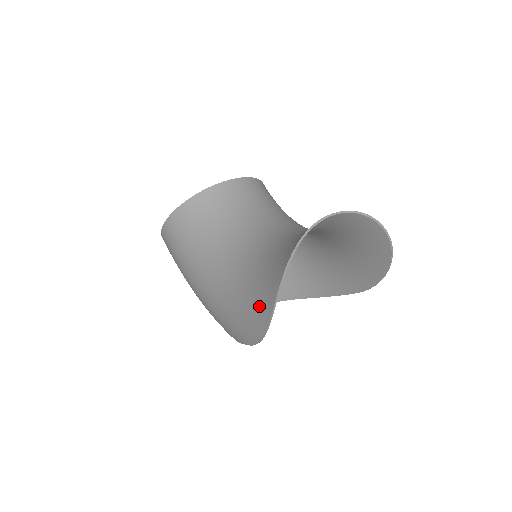
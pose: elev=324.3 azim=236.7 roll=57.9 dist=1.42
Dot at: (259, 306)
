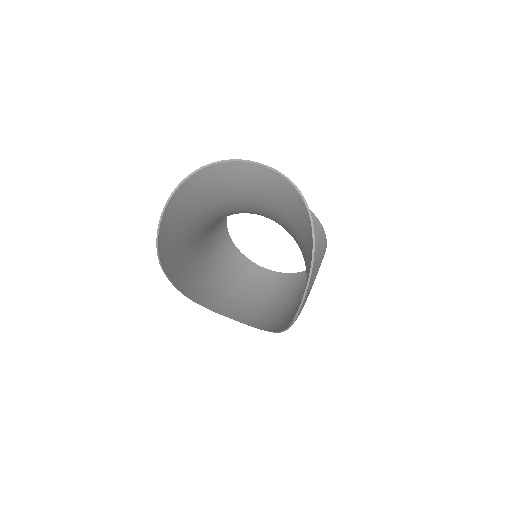
Dot at: (173, 217)
